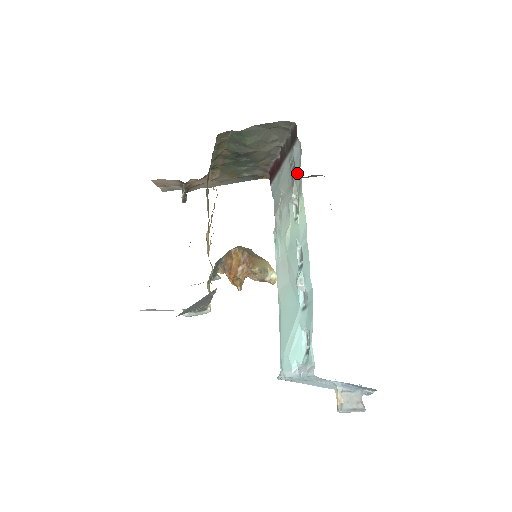
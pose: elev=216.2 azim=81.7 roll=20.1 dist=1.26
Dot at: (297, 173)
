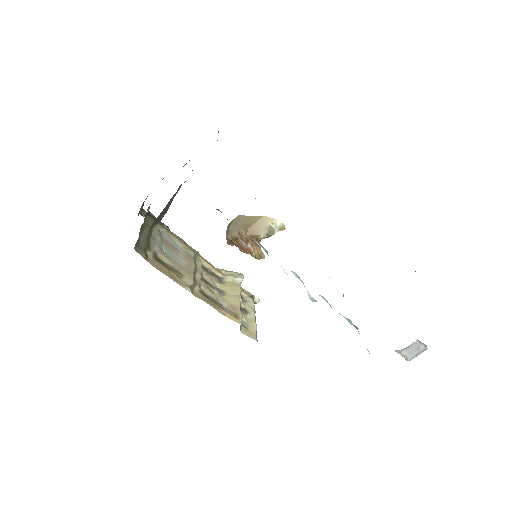
Dot at: occluded
